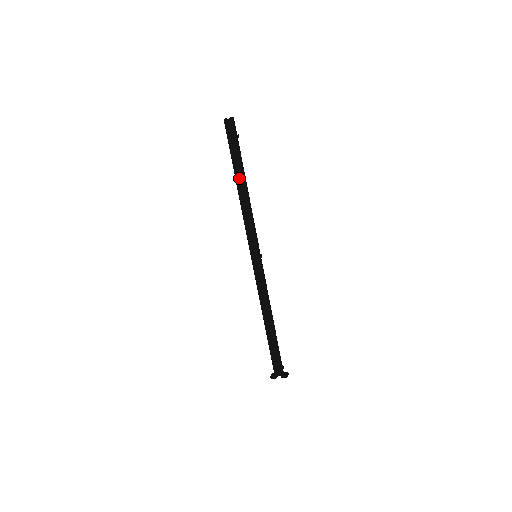
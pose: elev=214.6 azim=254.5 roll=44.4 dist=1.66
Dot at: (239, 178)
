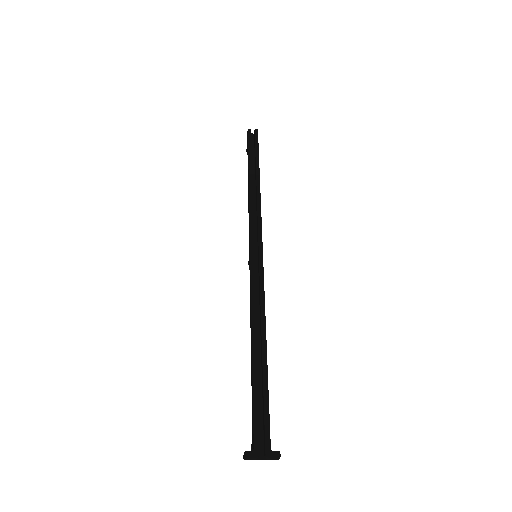
Dot at: occluded
